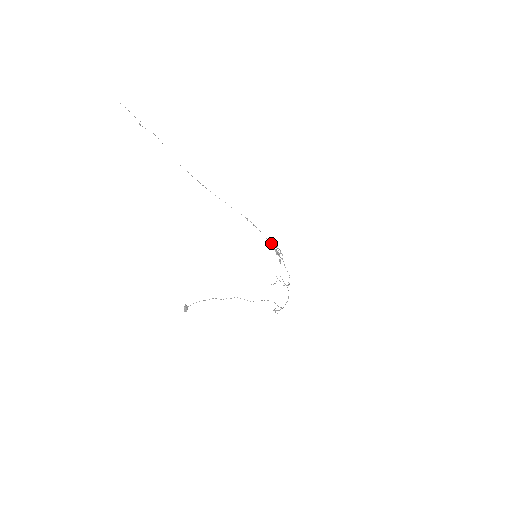
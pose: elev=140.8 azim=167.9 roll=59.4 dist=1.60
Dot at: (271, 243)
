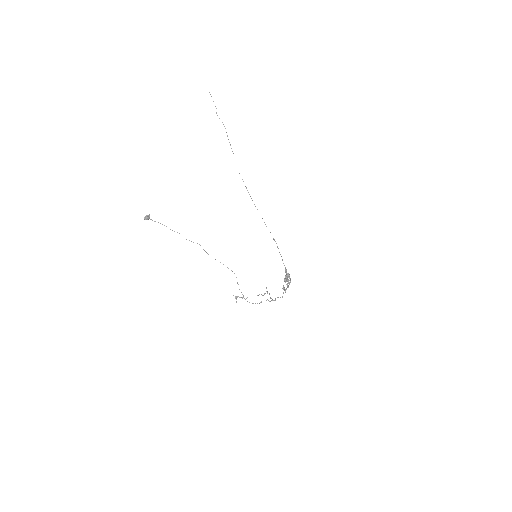
Dot at: (286, 271)
